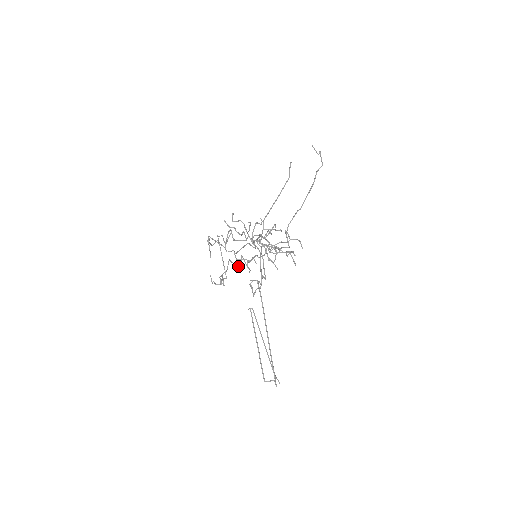
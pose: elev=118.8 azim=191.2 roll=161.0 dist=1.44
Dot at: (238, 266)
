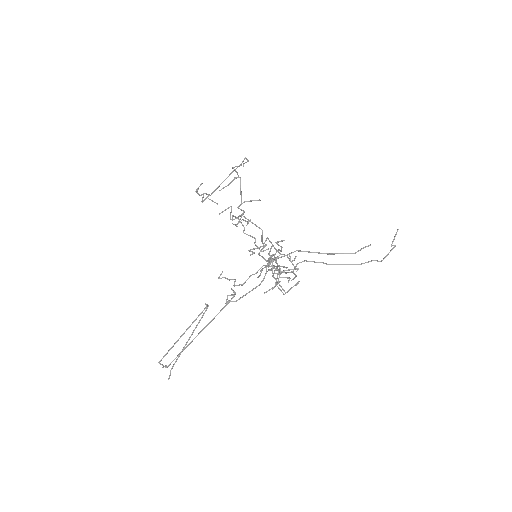
Dot at: (232, 219)
